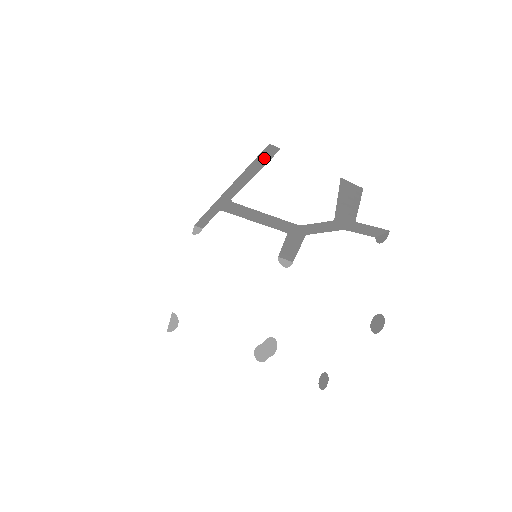
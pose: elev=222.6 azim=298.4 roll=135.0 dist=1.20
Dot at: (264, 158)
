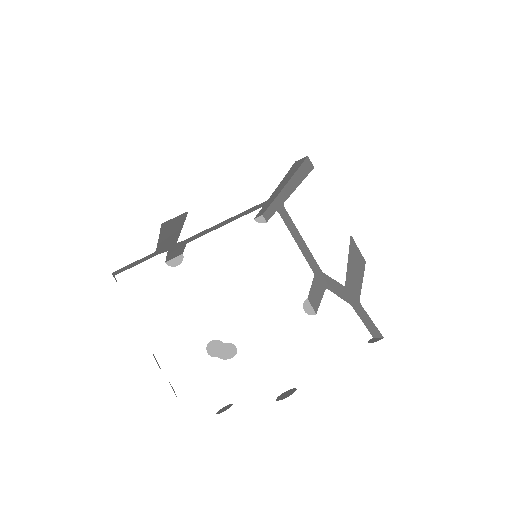
Dot at: (304, 171)
